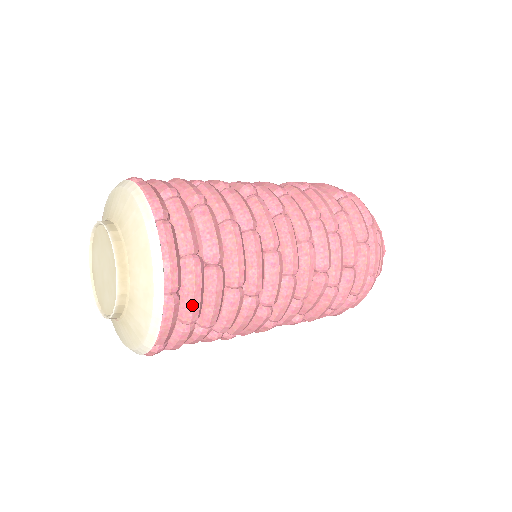
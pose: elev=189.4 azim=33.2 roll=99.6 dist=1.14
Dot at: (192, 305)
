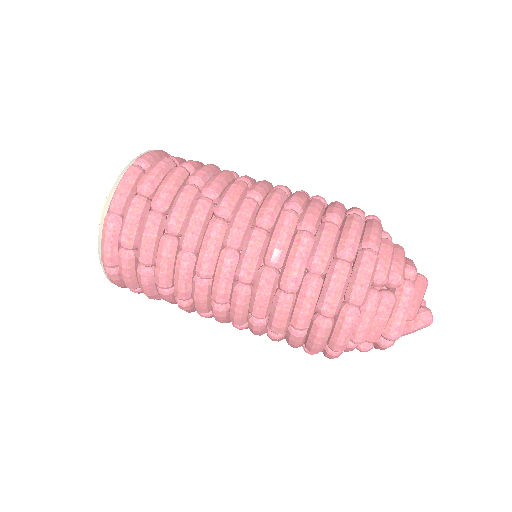
Dot at: (149, 173)
